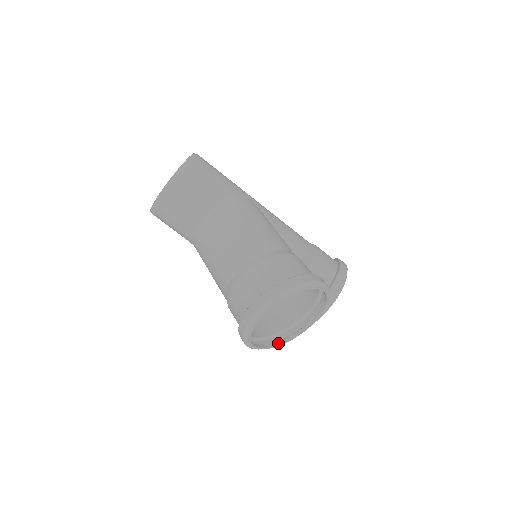
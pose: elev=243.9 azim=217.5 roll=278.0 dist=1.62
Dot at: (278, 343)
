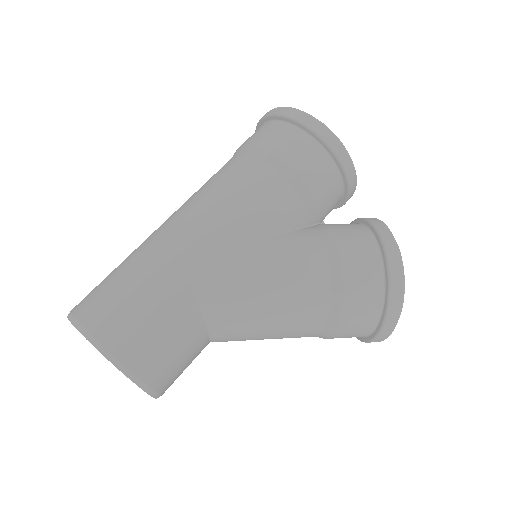
Dot at: occluded
